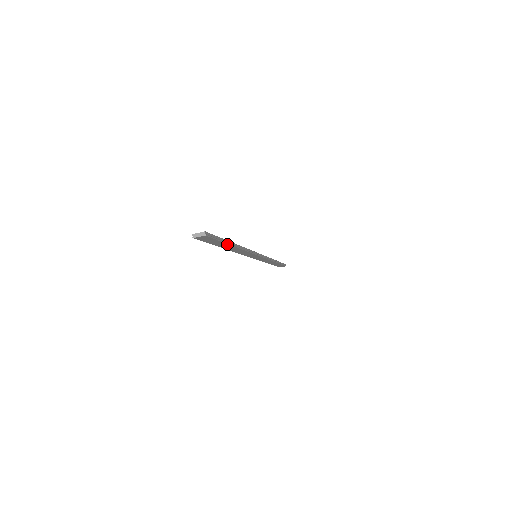
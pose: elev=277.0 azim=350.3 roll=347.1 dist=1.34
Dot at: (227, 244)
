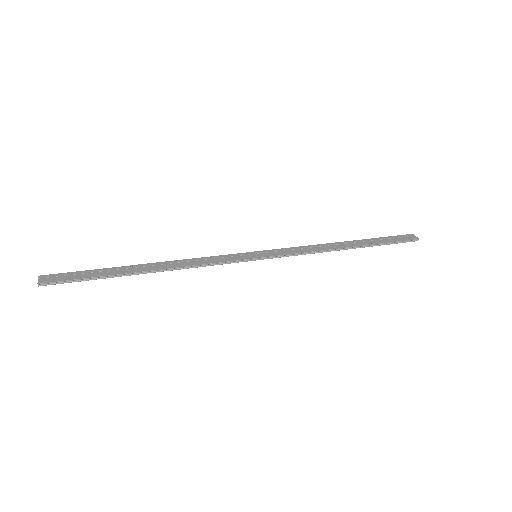
Dot at: (115, 276)
